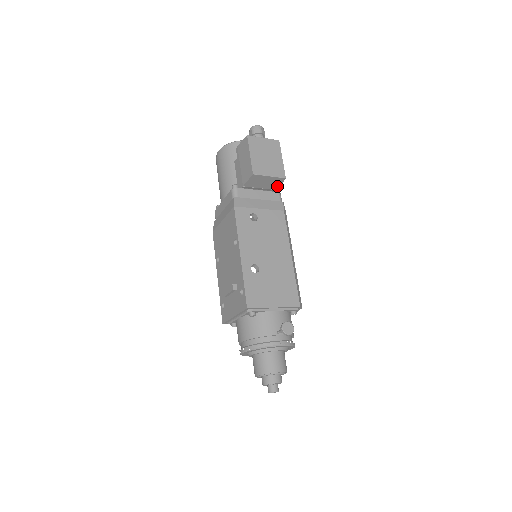
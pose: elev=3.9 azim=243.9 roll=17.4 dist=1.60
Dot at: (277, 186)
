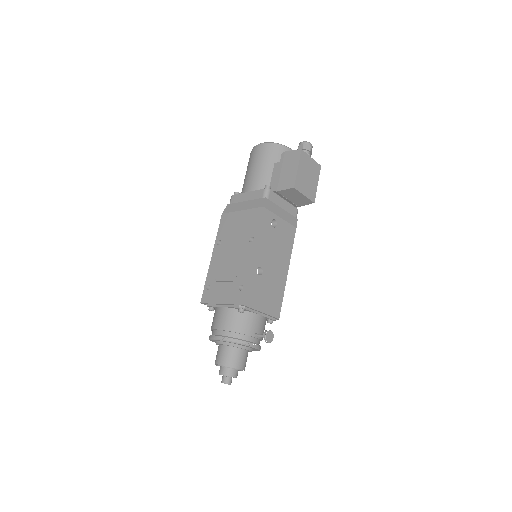
Dot at: (302, 204)
